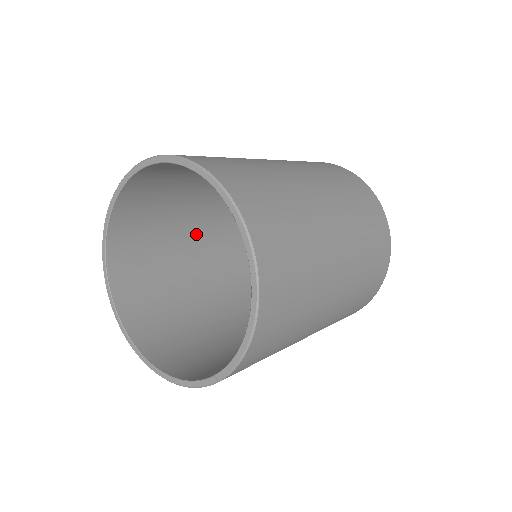
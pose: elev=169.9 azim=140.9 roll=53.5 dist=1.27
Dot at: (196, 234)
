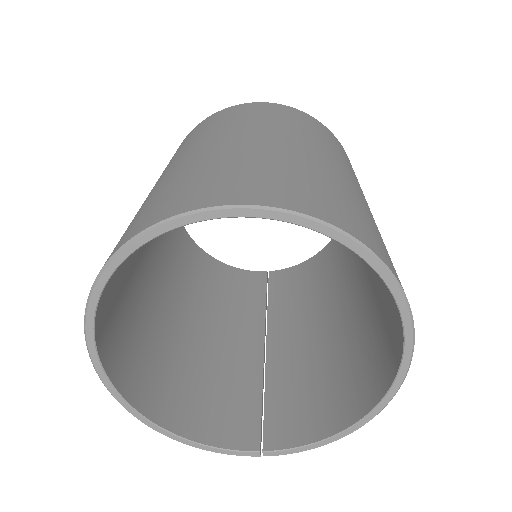
Dot at: occluded
